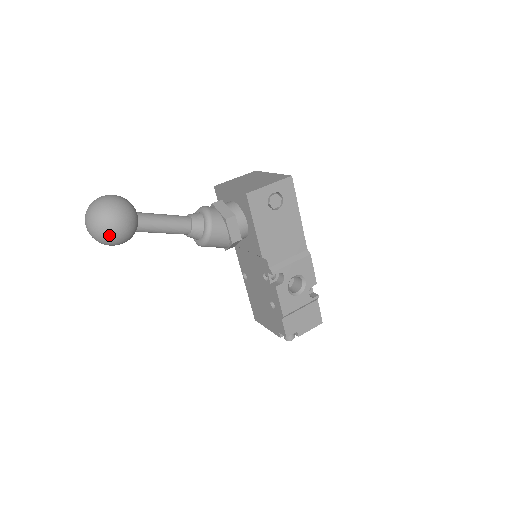
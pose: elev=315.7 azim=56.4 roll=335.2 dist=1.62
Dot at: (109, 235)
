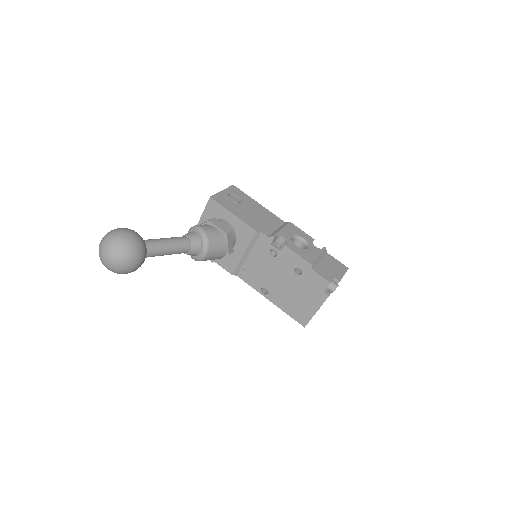
Dot at: (126, 245)
